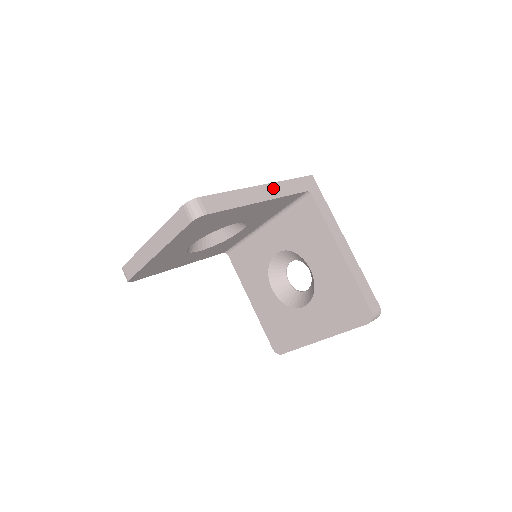
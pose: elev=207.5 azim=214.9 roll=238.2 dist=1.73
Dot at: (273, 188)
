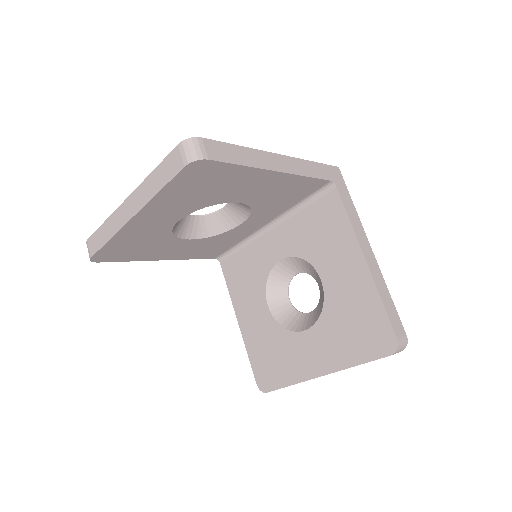
Dot at: (293, 163)
